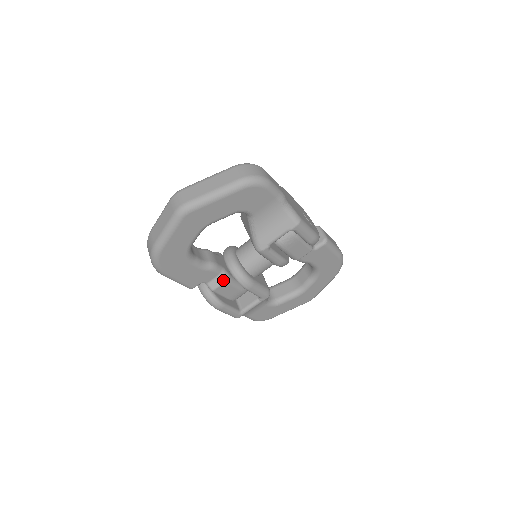
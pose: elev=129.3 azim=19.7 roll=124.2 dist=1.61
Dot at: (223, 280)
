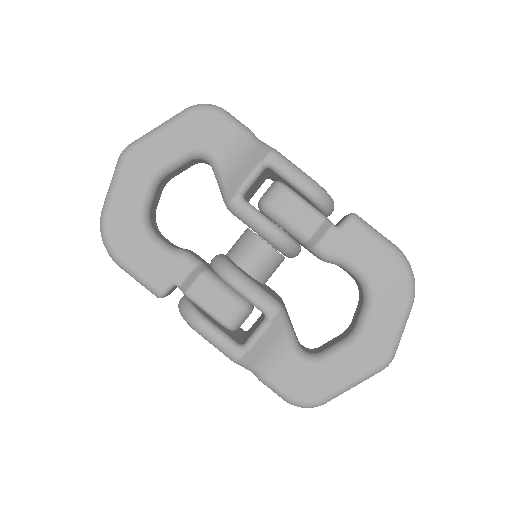
Dot at: (198, 273)
